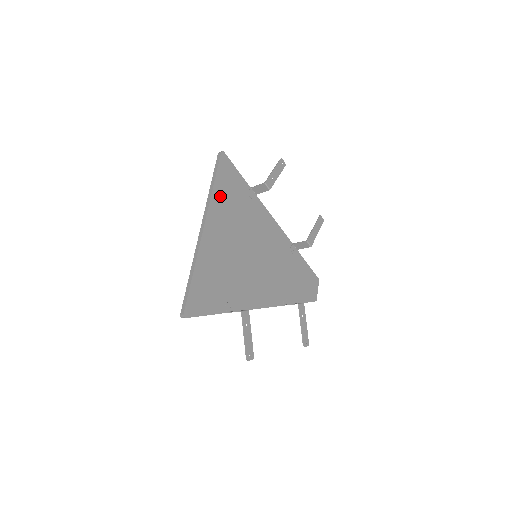
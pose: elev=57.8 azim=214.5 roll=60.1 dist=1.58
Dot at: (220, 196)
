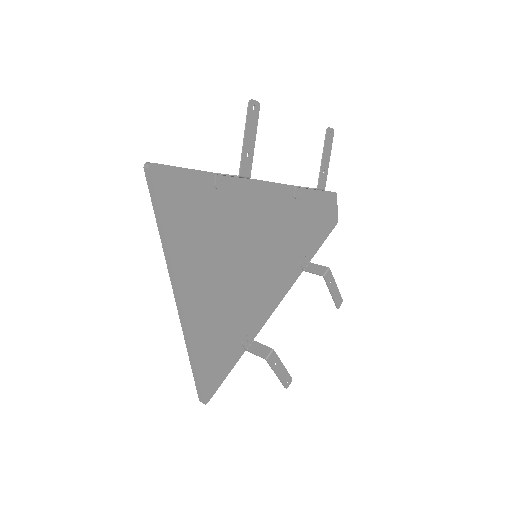
Dot at: (180, 238)
